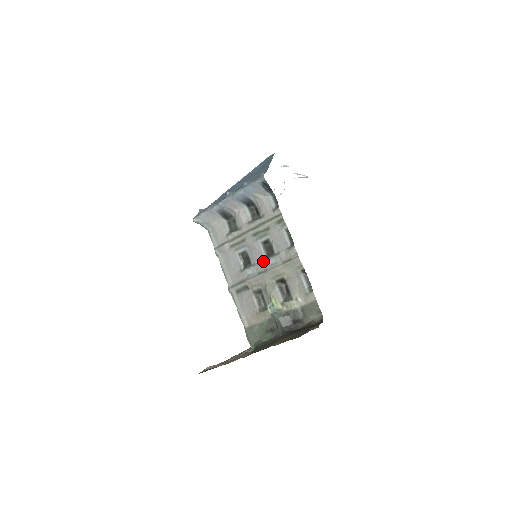
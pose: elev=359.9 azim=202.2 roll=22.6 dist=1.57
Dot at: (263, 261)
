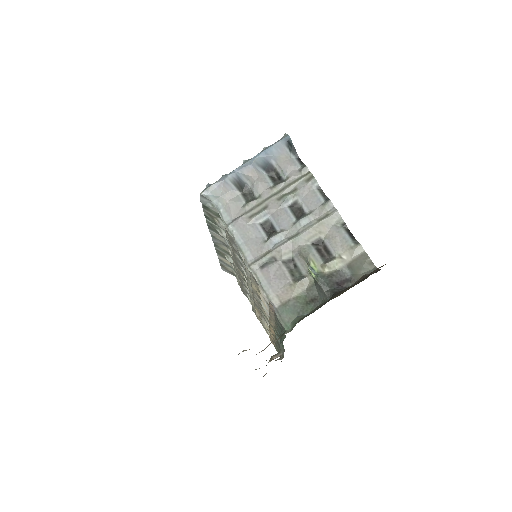
Dot at: (293, 225)
